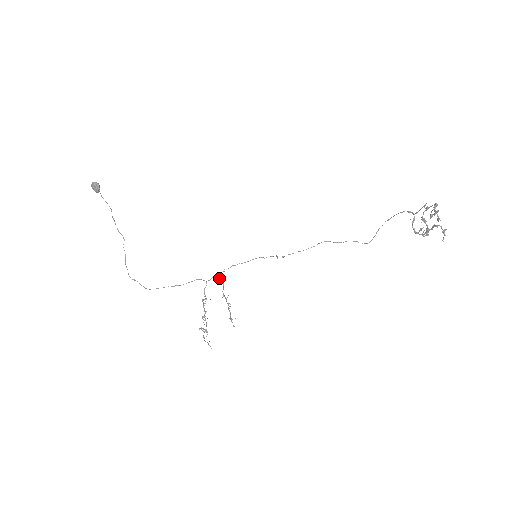
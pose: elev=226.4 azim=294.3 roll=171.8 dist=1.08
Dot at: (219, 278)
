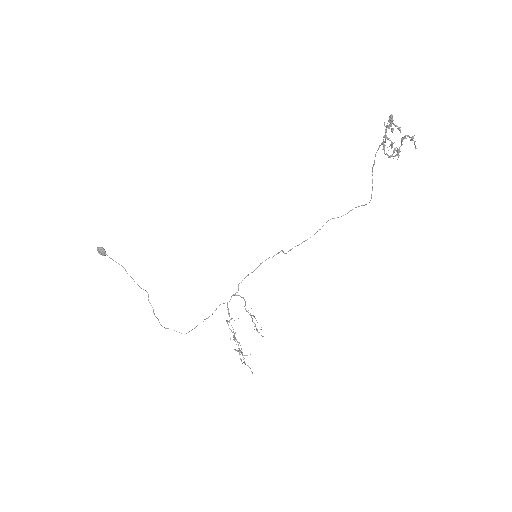
Dot at: (237, 295)
